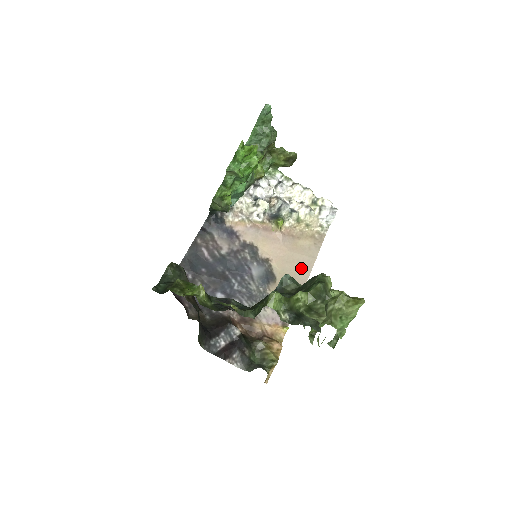
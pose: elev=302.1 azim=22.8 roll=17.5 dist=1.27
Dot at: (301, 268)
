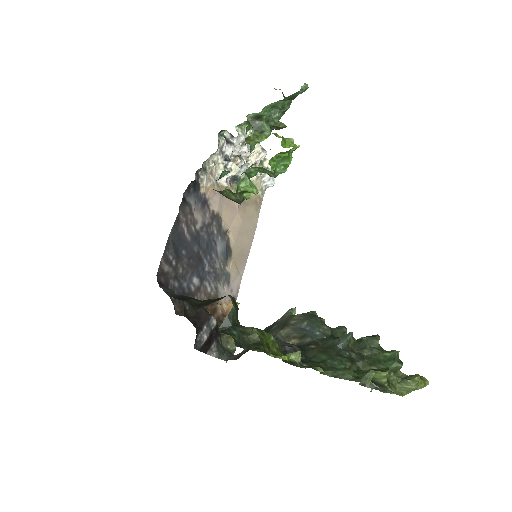
Dot at: (248, 239)
